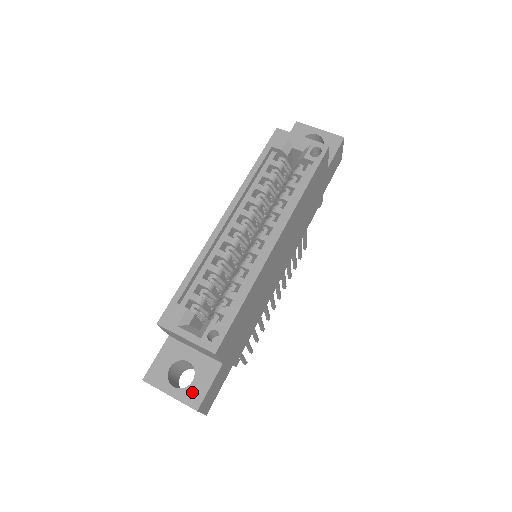
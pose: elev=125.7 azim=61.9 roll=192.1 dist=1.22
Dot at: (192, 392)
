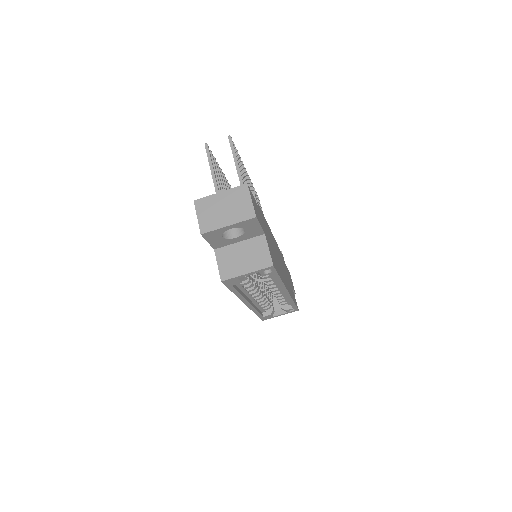
Dot at: occluded
